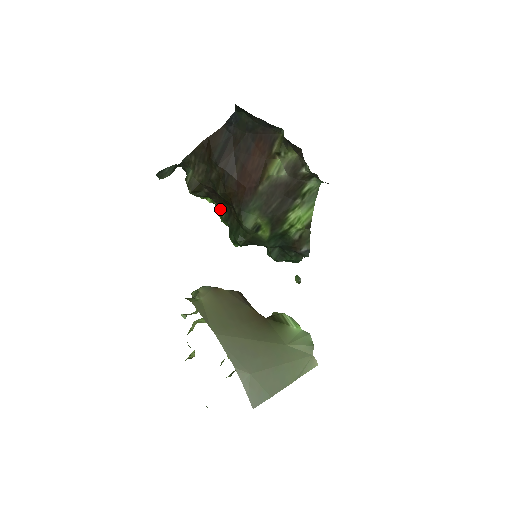
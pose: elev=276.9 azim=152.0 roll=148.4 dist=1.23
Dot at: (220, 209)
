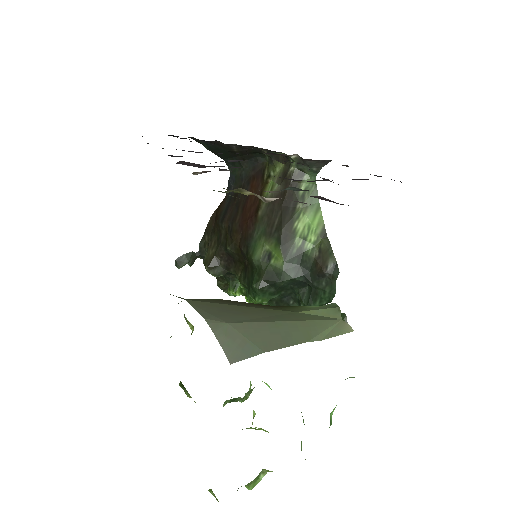
Dot at: (239, 276)
